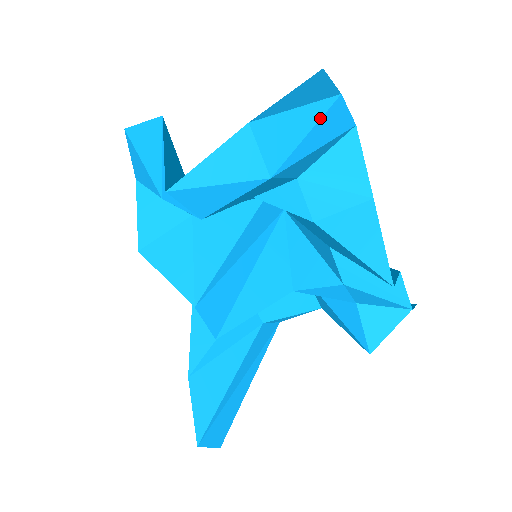
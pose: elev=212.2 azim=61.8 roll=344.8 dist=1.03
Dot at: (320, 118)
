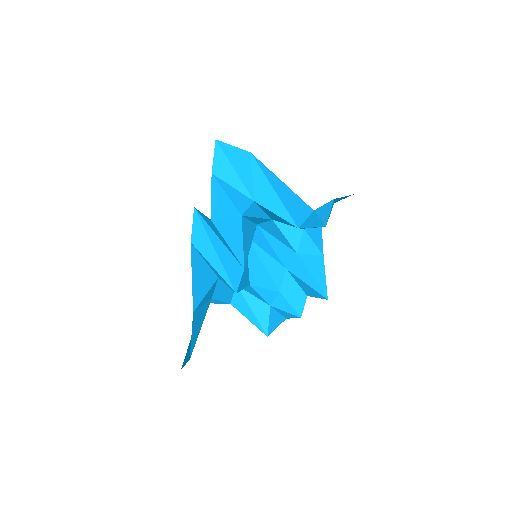
Dot at: occluded
